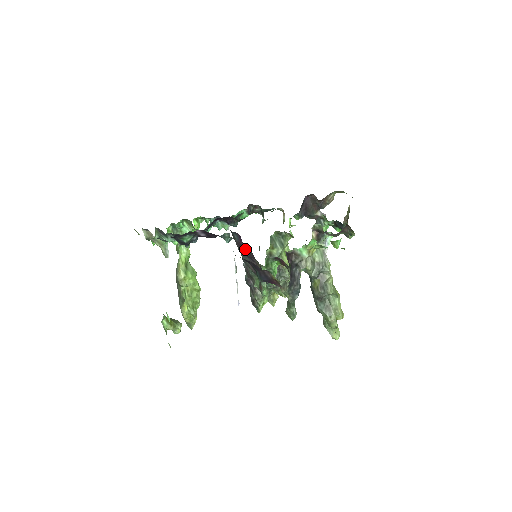
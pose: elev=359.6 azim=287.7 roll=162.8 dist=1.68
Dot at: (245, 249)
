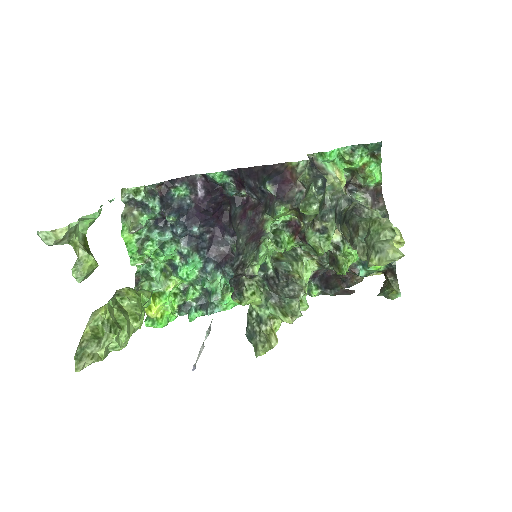
Dot at: (249, 206)
